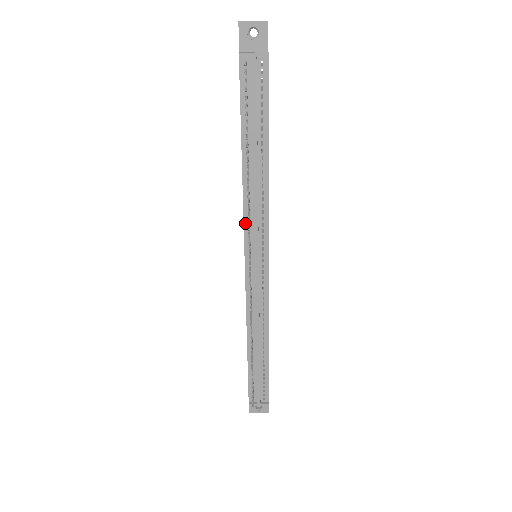
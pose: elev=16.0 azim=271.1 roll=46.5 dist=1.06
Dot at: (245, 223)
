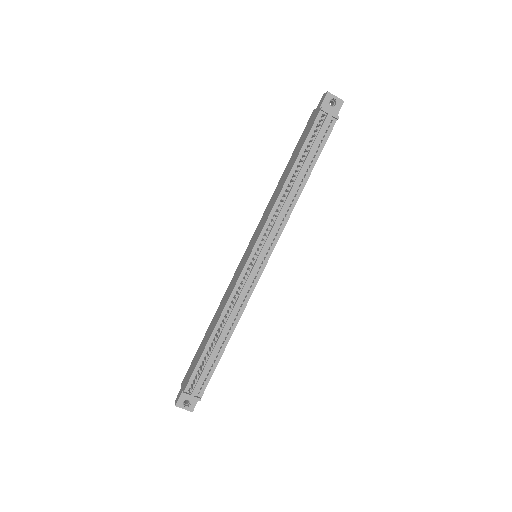
Dot at: (267, 222)
